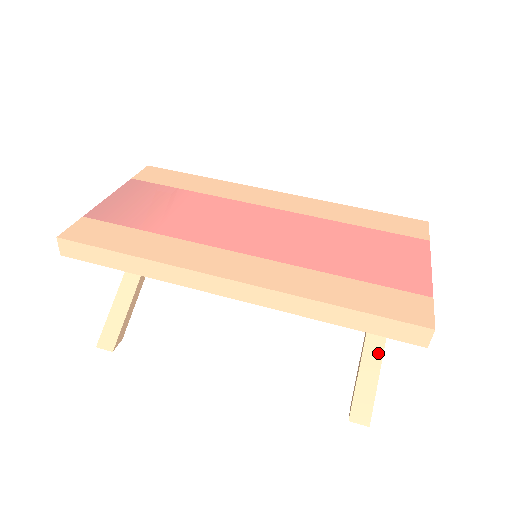
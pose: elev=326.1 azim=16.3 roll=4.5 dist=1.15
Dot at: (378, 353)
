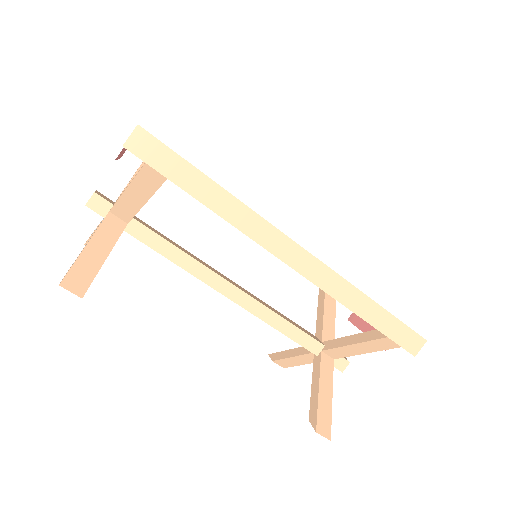
Dot at: (330, 377)
